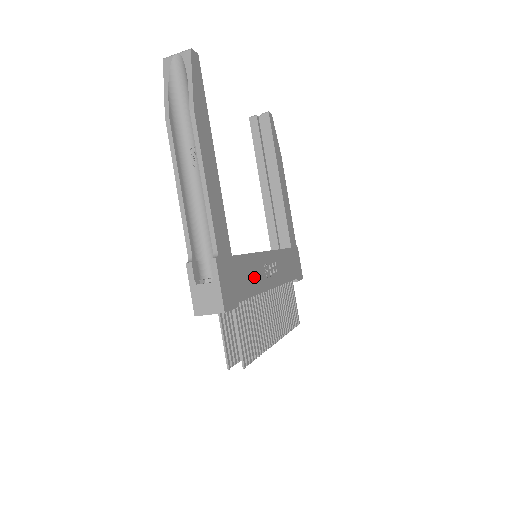
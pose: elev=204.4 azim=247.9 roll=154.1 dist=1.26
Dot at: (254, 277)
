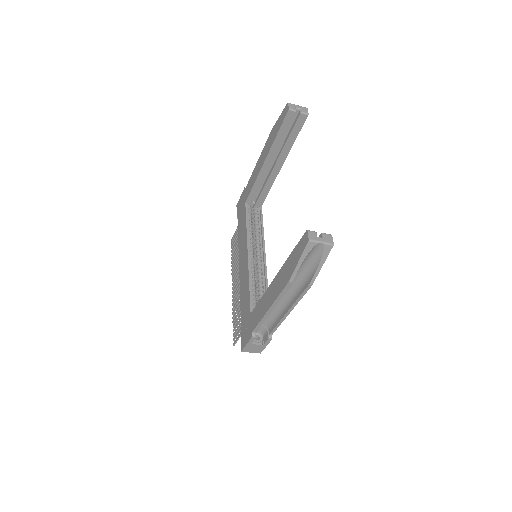
Dot at: occluded
